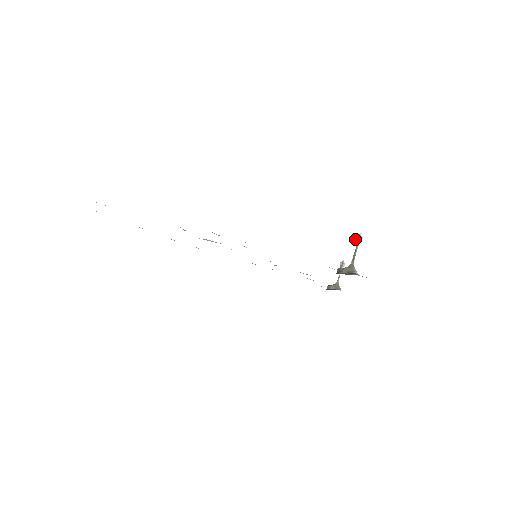
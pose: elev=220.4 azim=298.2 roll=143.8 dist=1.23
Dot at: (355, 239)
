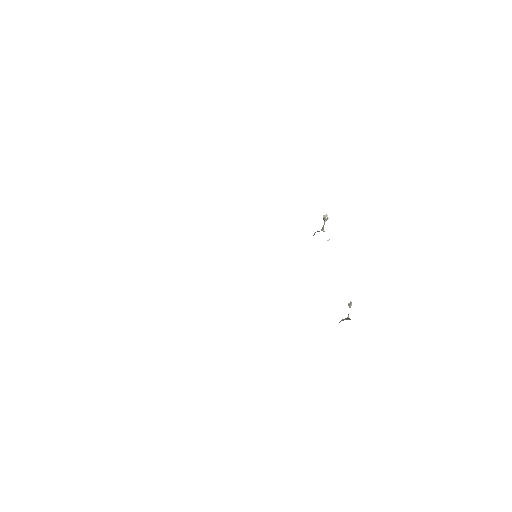
Dot at: (323, 218)
